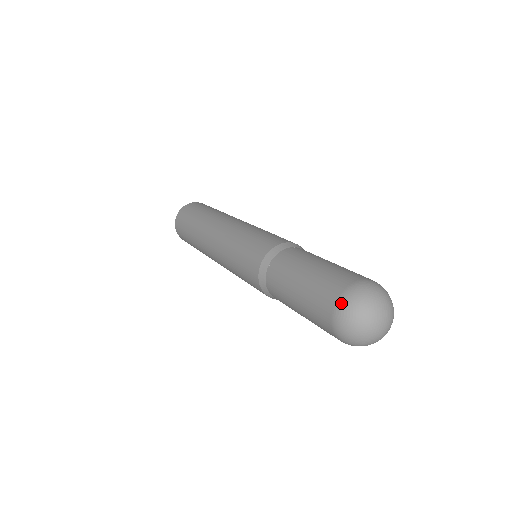
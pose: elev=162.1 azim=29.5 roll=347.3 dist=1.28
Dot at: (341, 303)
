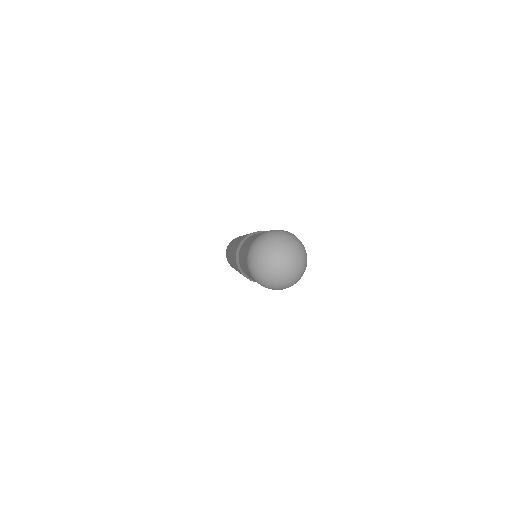
Dot at: (249, 251)
